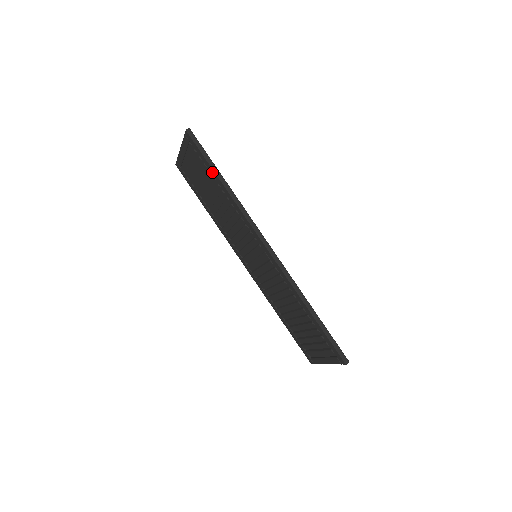
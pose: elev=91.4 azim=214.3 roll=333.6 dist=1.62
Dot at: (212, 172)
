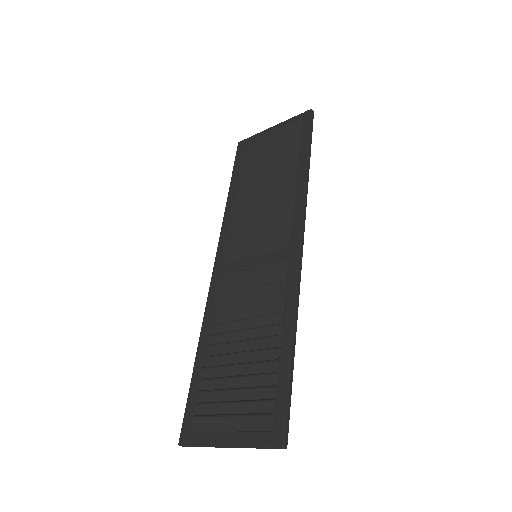
Dot at: (303, 150)
